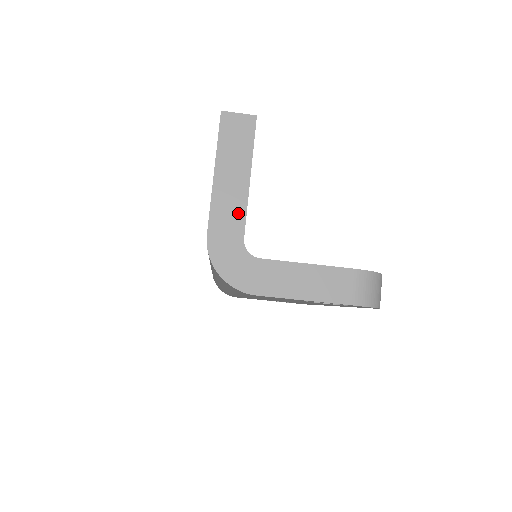
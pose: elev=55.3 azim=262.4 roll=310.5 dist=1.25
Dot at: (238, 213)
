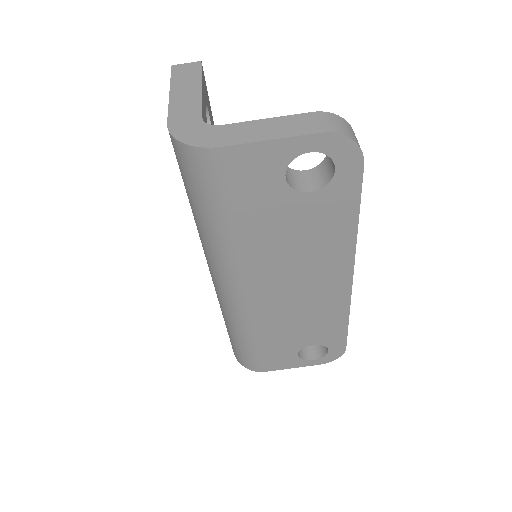
Dot at: (194, 106)
